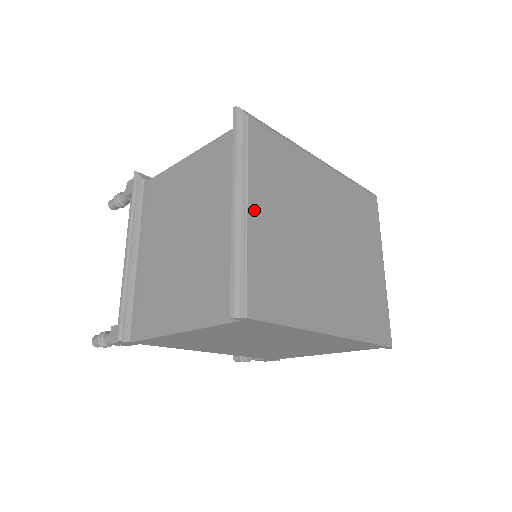
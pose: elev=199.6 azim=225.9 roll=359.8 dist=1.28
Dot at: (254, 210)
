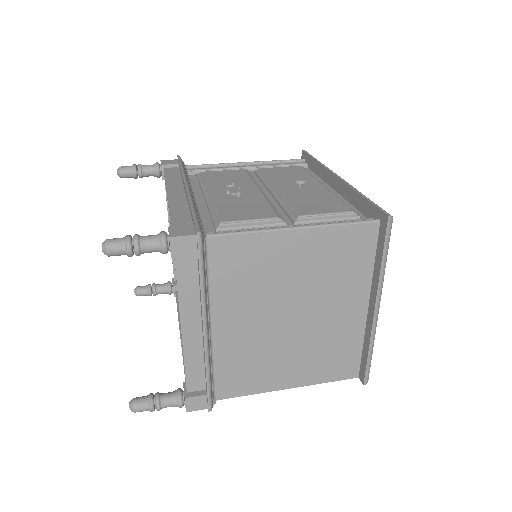
Dot at: occluded
